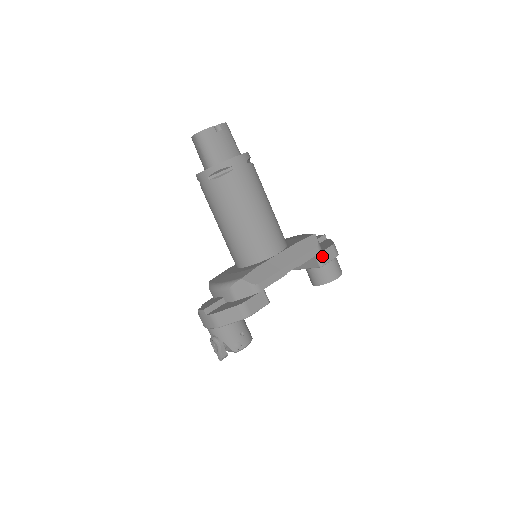
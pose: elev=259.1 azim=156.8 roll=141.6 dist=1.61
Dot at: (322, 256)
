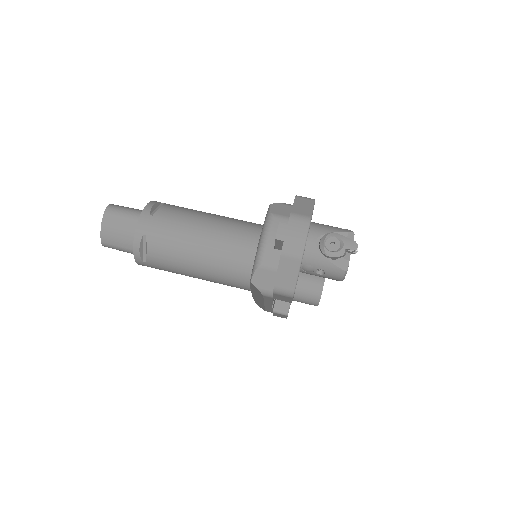
Dot at: occluded
